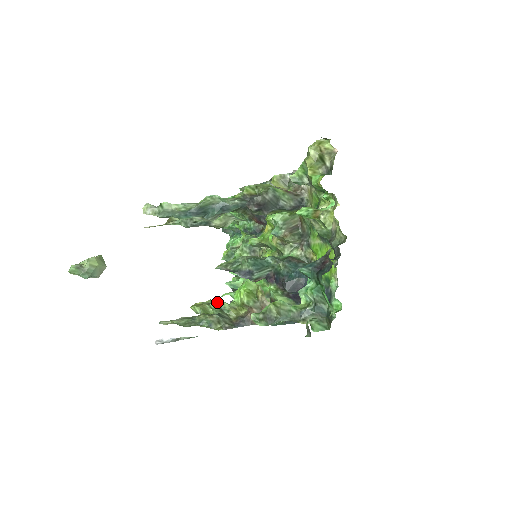
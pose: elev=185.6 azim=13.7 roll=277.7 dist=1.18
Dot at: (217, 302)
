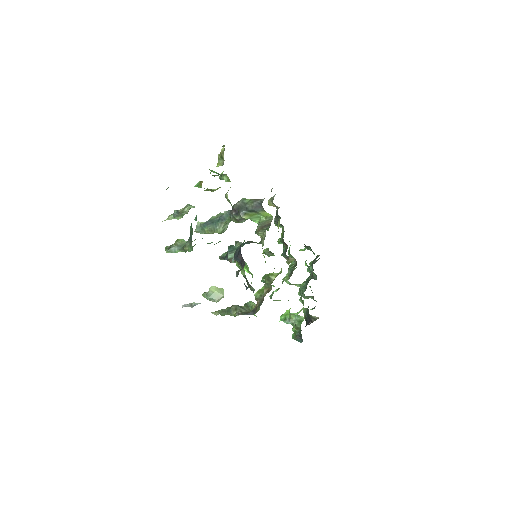
Dot at: (249, 302)
